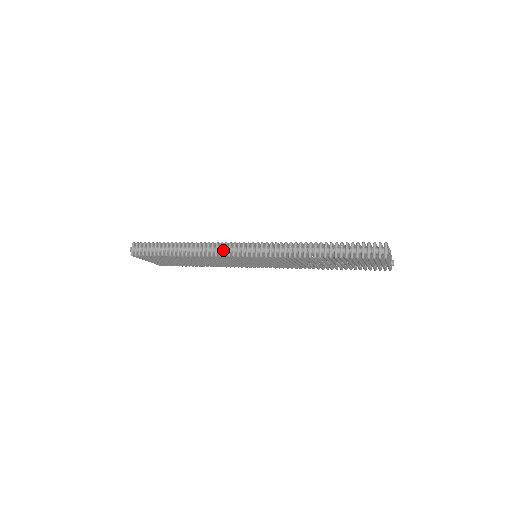
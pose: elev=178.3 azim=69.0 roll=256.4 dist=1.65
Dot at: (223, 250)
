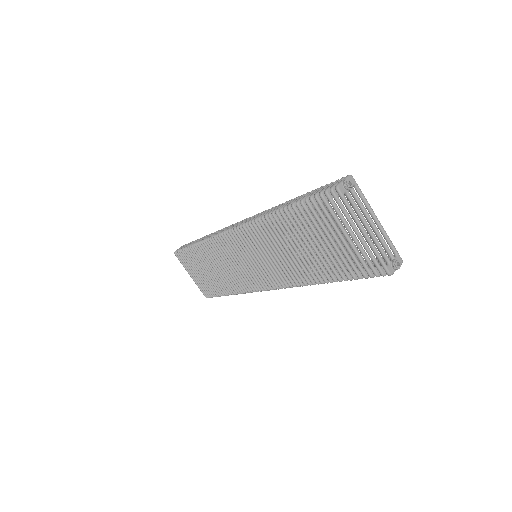
Dot at: occluded
